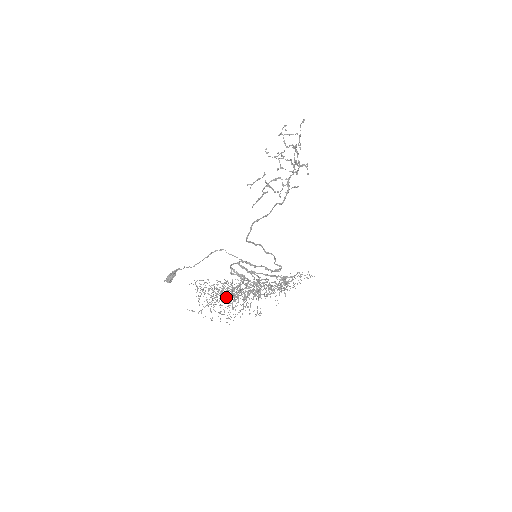
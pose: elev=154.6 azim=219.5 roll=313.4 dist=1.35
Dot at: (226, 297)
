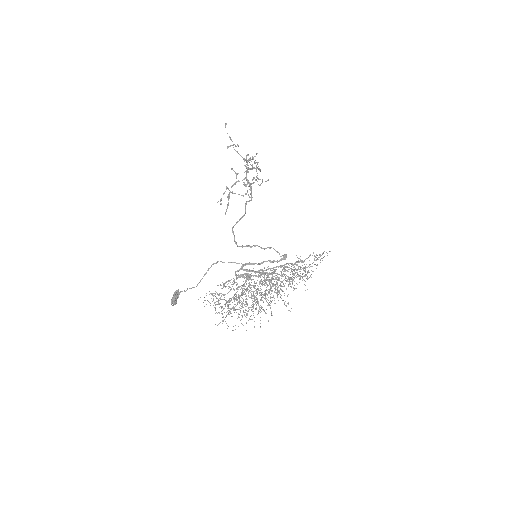
Dot at: (243, 301)
